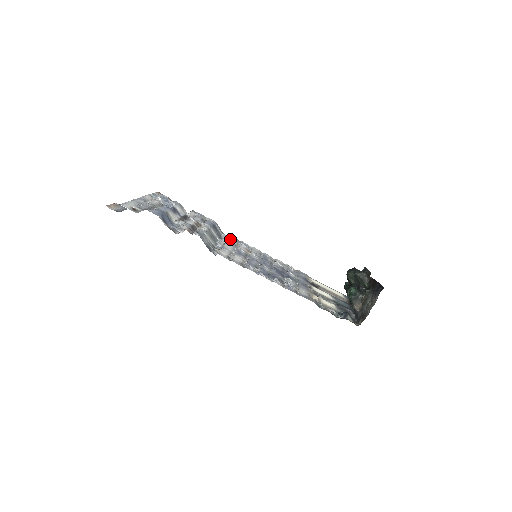
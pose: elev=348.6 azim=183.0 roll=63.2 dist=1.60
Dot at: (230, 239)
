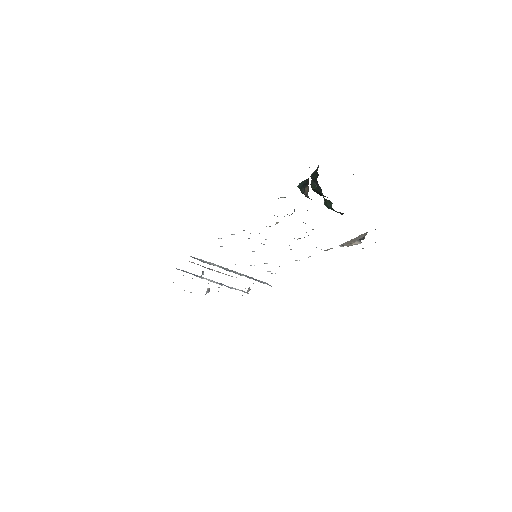
Dot at: occluded
